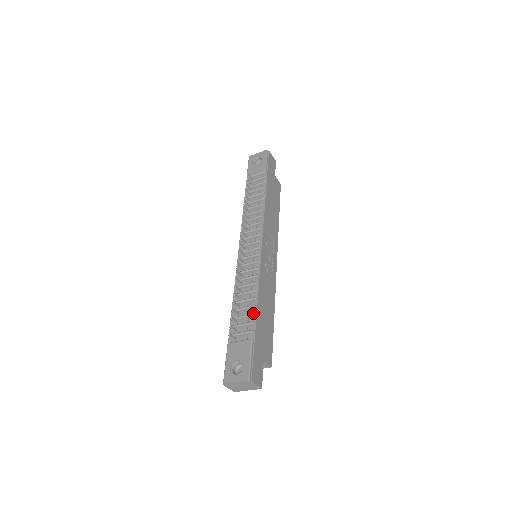
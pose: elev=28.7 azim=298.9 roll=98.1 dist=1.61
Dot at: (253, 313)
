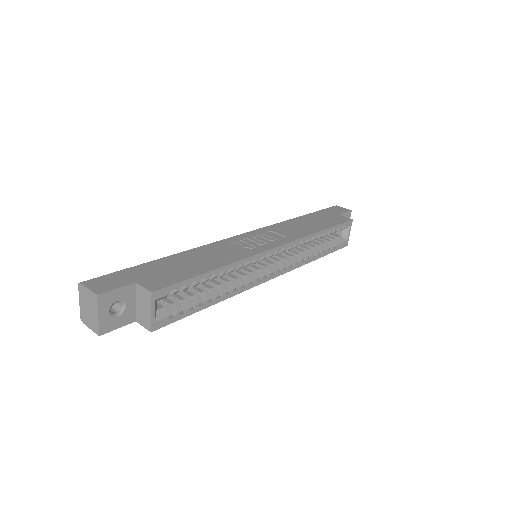
Dot at: (163, 258)
